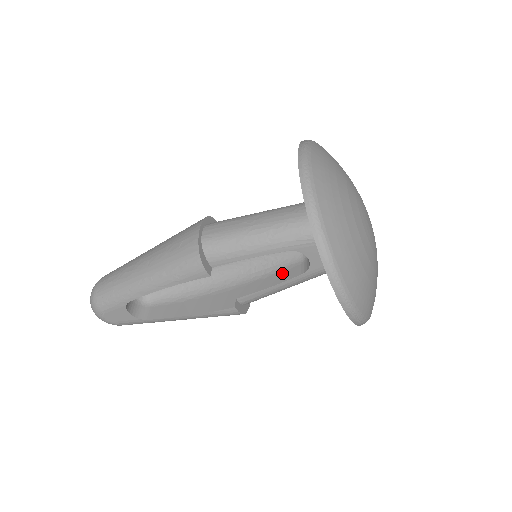
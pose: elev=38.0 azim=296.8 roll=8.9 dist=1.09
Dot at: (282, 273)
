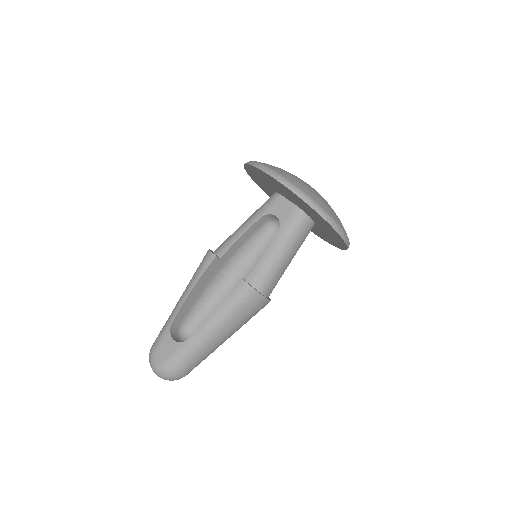
Dot at: occluded
